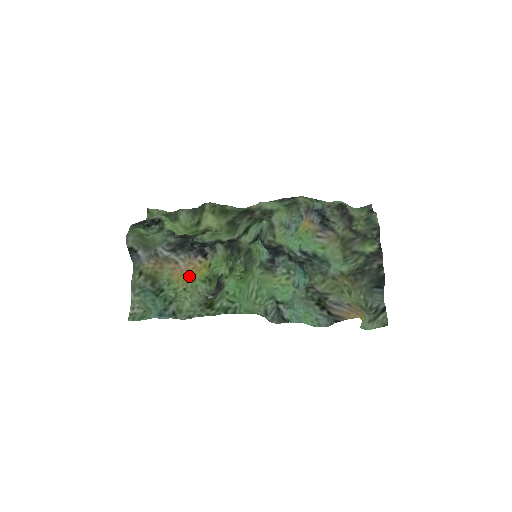
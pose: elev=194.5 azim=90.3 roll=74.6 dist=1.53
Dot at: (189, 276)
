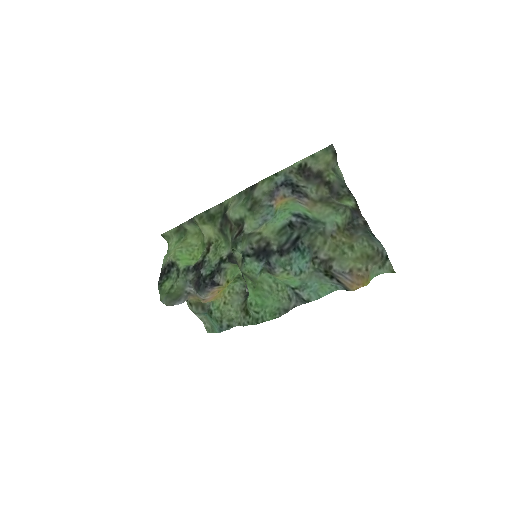
Dot at: (221, 291)
